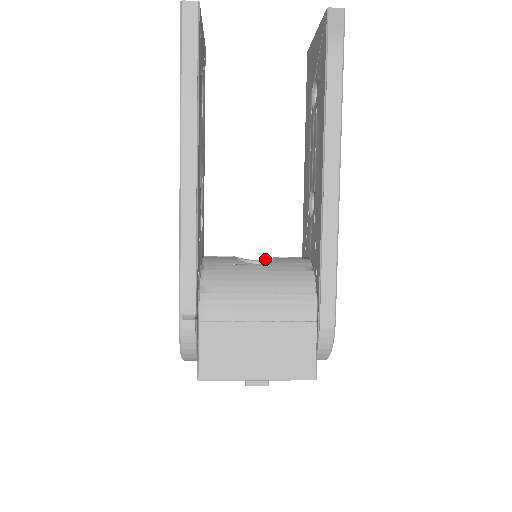
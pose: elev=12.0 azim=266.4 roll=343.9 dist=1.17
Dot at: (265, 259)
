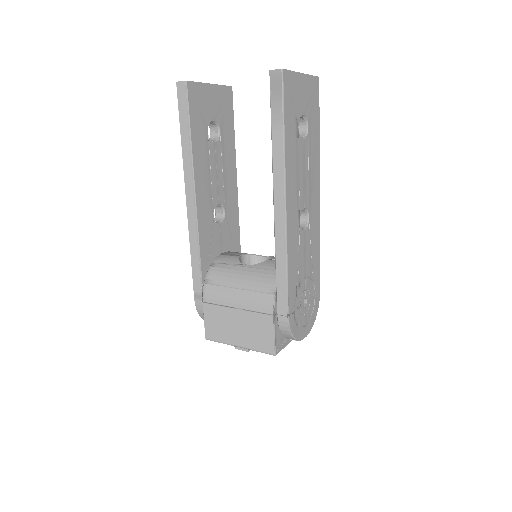
Dot at: (270, 256)
